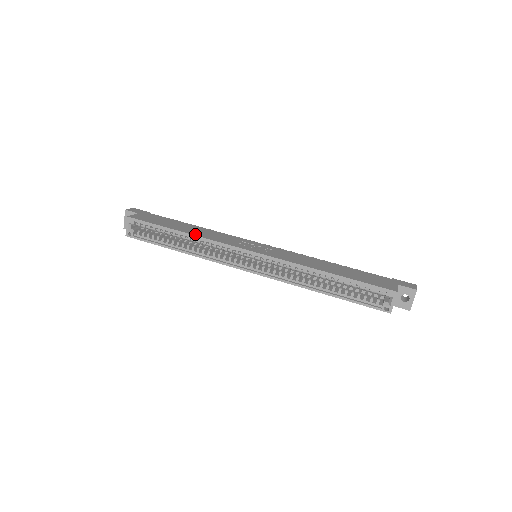
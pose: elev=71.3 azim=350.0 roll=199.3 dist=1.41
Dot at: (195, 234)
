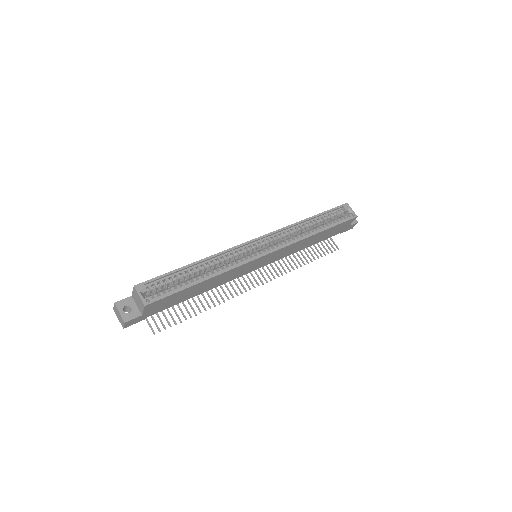
Dot at: (207, 258)
